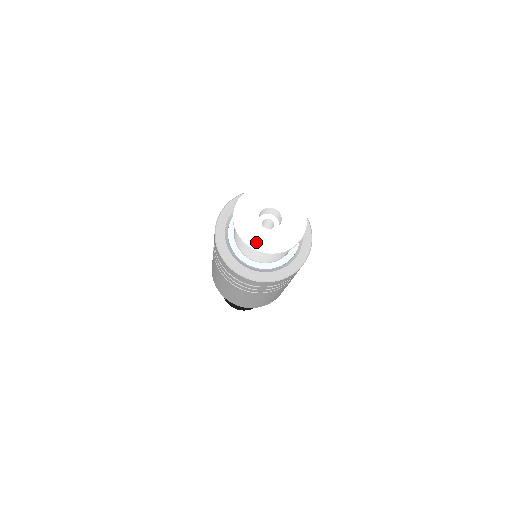
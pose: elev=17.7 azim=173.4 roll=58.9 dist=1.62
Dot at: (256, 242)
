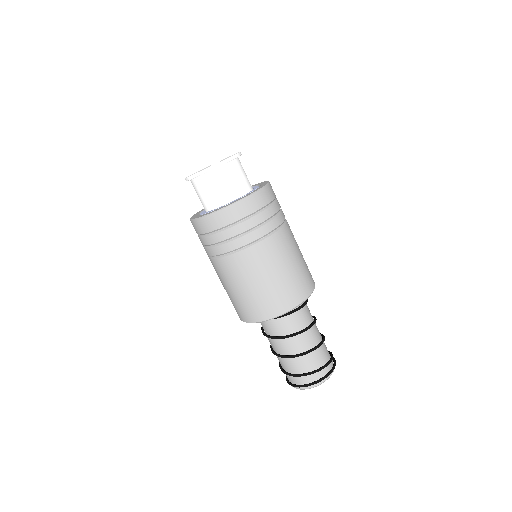
Dot at: occluded
